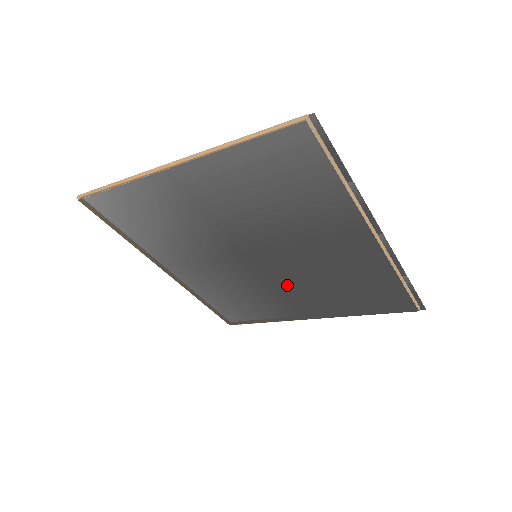
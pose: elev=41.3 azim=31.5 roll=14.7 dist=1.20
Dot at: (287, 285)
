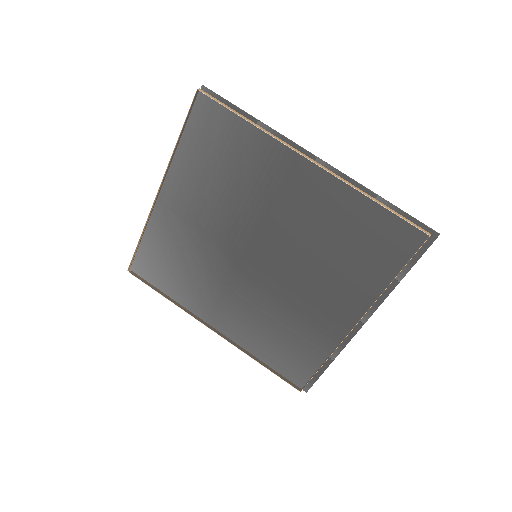
Dot at: (299, 280)
